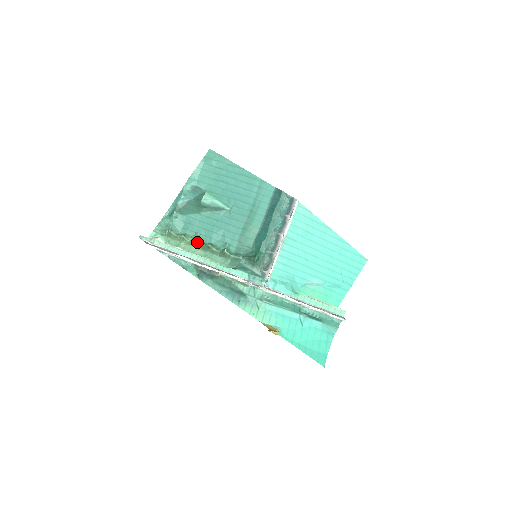
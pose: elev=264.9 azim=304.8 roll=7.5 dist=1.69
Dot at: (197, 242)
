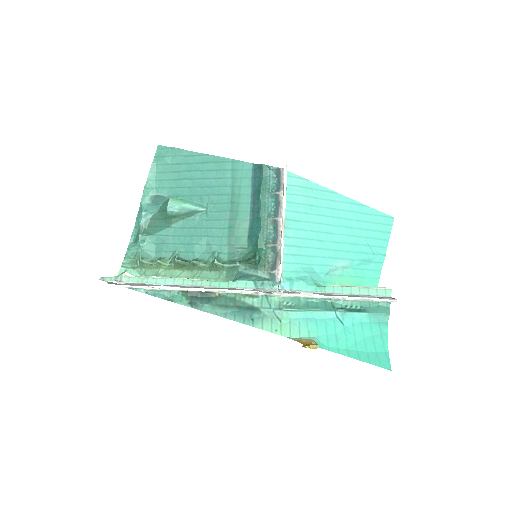
Dot at: (178, 263)
